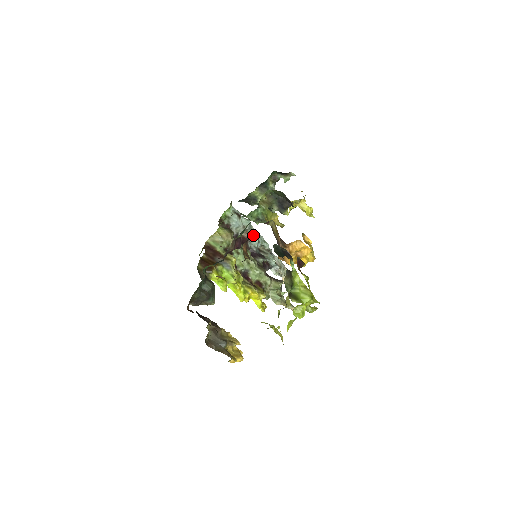
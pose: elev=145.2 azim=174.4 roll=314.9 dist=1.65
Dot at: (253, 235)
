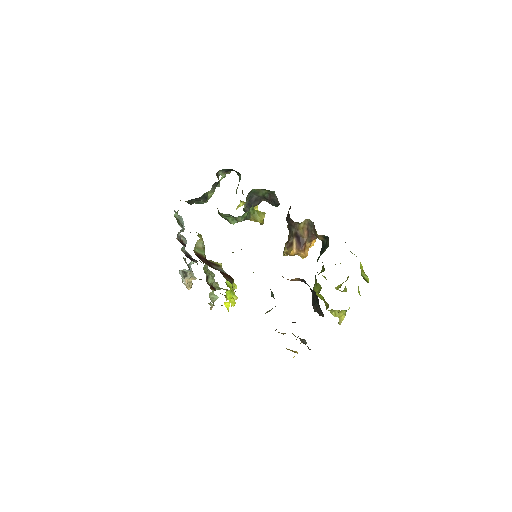
Dot at: (182, 237)
